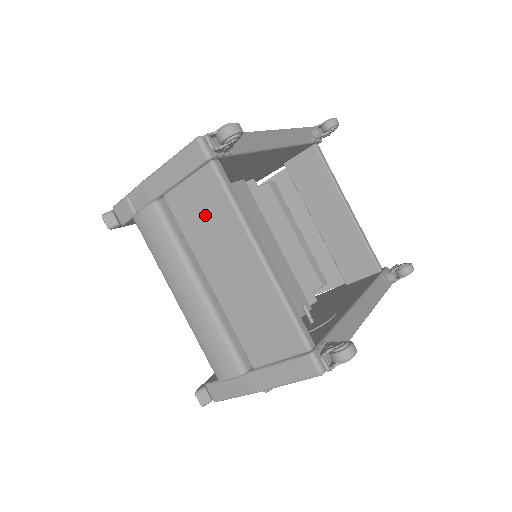
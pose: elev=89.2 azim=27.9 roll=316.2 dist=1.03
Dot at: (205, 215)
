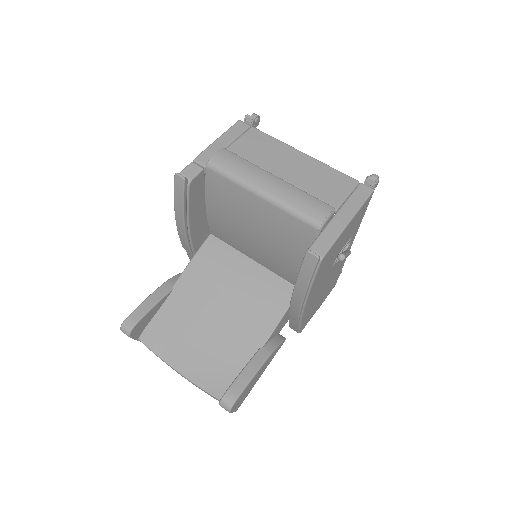
Dot at: (260, 147)
